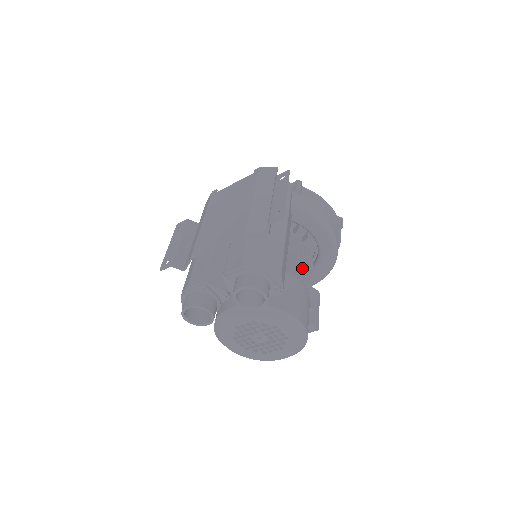
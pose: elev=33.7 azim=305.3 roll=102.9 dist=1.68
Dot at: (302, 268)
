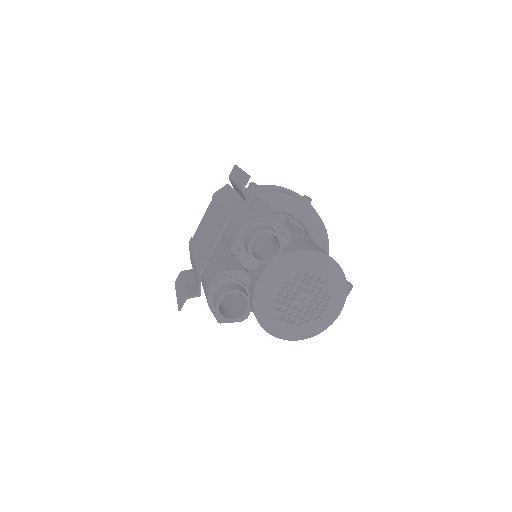
Dot at: (298, 231)
